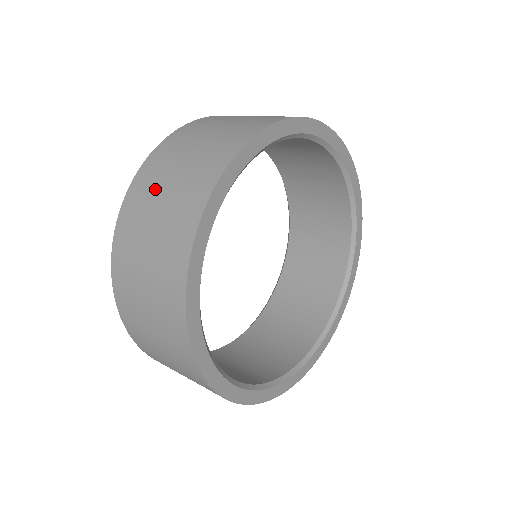
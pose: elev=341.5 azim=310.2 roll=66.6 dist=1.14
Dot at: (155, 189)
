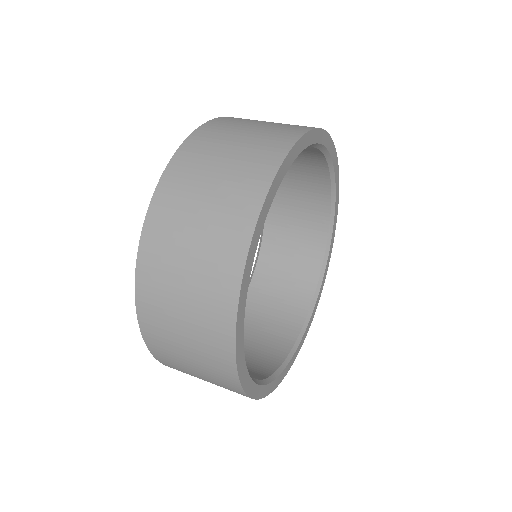
Dot at: (172, 341)
